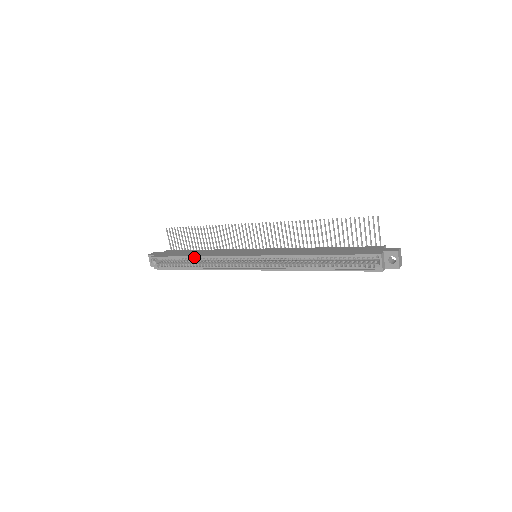
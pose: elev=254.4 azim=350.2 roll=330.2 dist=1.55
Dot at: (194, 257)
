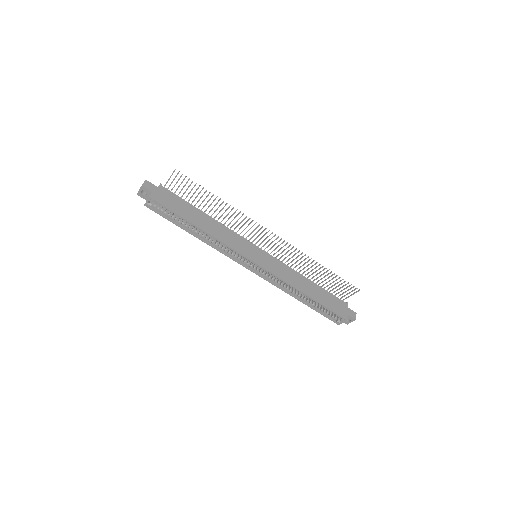
Dot at: (201, 230)
